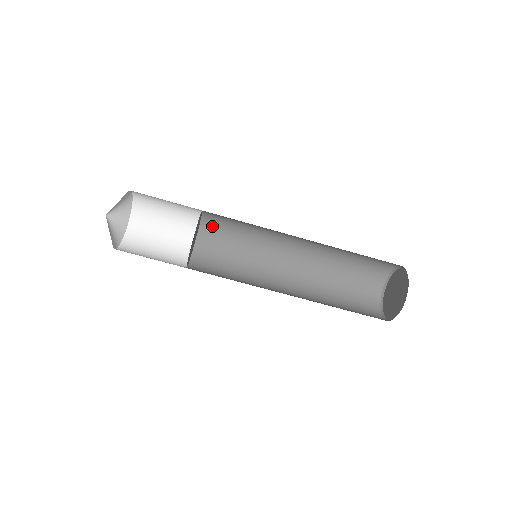
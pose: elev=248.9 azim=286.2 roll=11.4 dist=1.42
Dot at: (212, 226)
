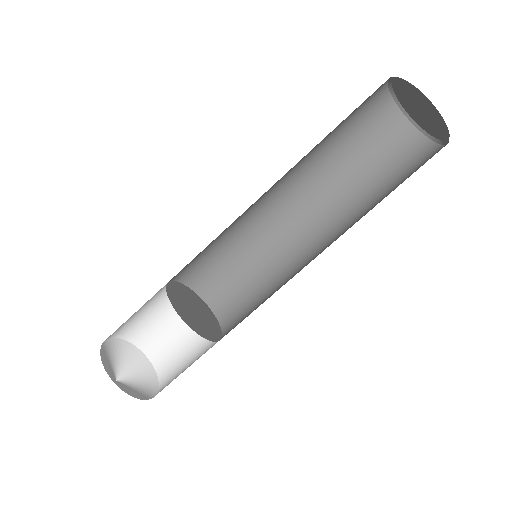
Dot at: (193, 273)
